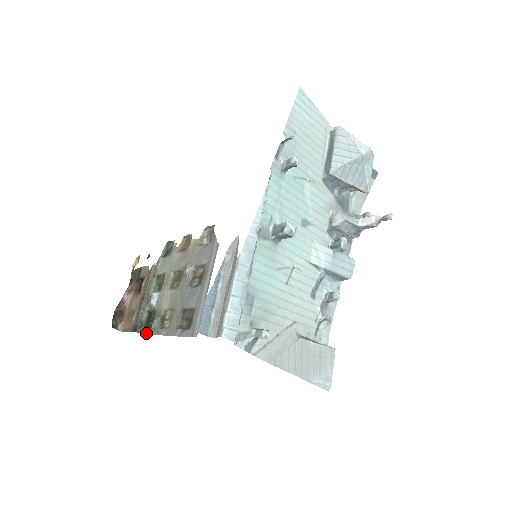
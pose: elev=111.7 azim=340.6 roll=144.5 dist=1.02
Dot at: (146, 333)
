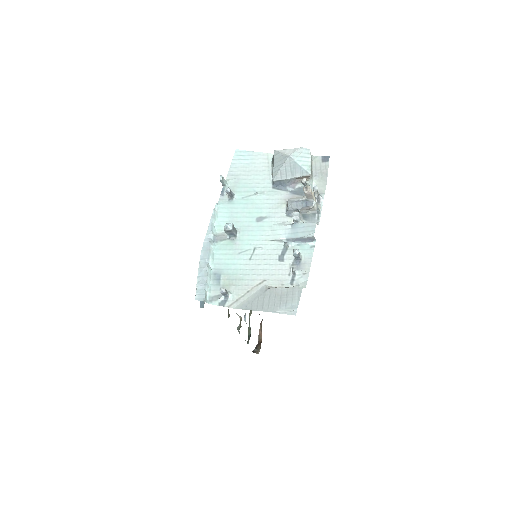
Dot at: (245, 340)
